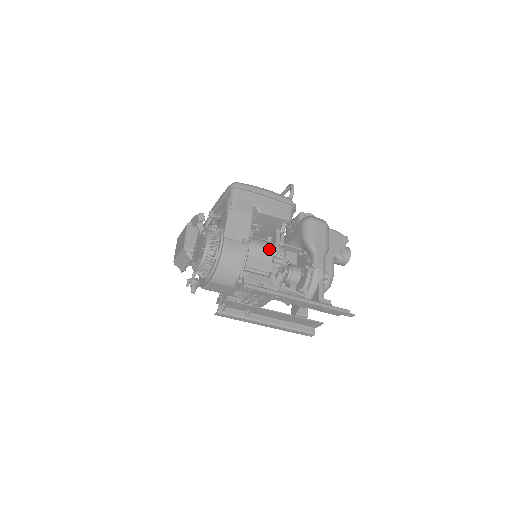
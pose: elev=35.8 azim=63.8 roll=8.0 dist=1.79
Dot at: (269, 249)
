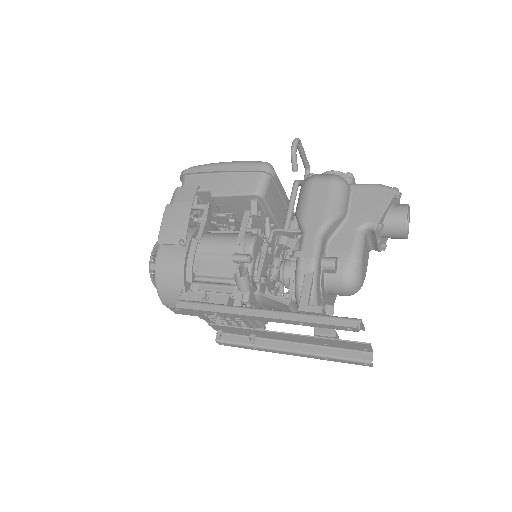
Dot at: (227, 244)
